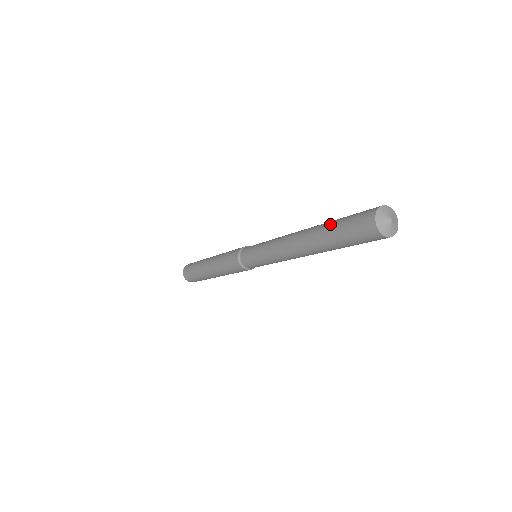
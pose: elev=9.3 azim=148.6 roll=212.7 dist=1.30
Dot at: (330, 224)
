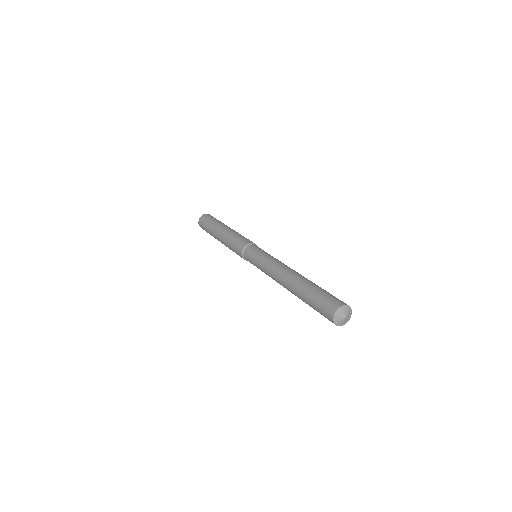
Dot at: (313, 286)
